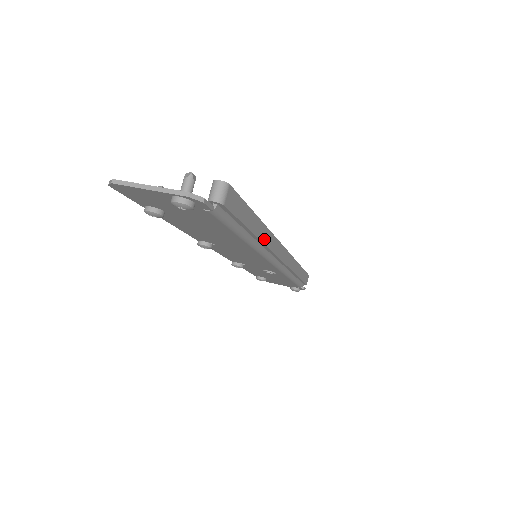
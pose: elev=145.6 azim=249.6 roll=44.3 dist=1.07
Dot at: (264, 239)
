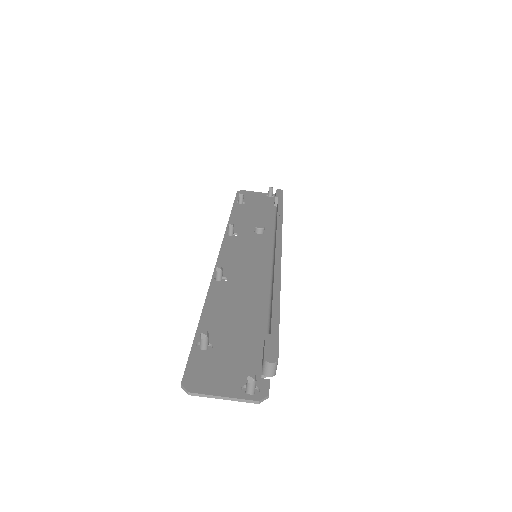
Dot at: occluded
